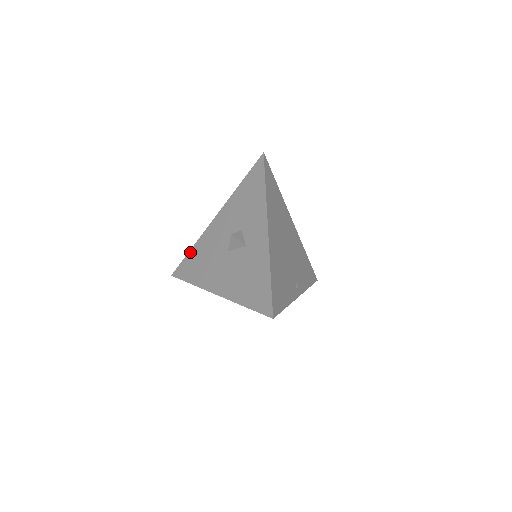
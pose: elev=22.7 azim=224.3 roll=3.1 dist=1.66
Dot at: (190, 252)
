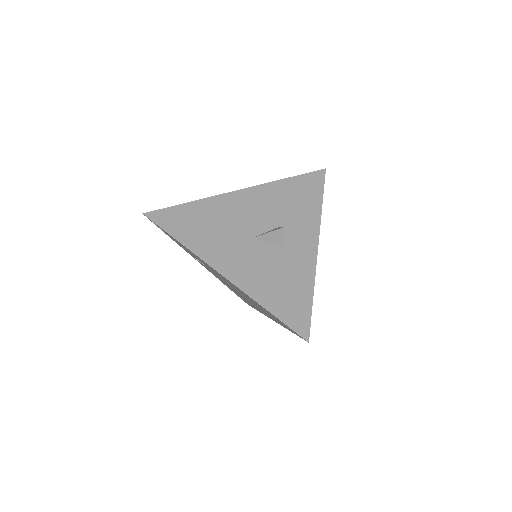
Dot at: (187, 205)
